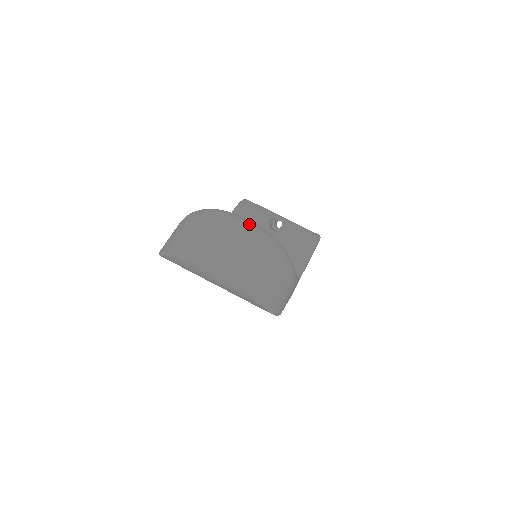
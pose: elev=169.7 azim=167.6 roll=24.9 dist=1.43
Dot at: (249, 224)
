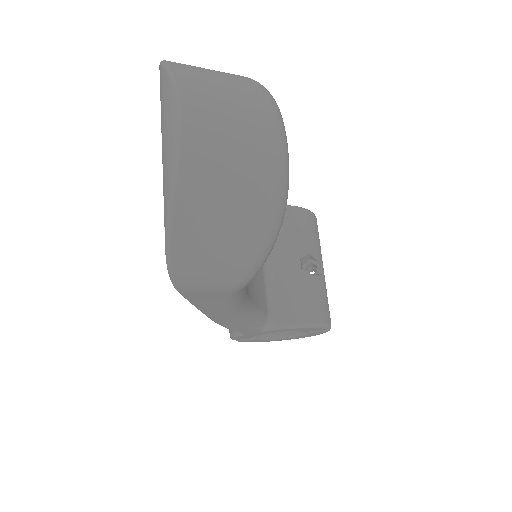
Dot at: (282, 144)
